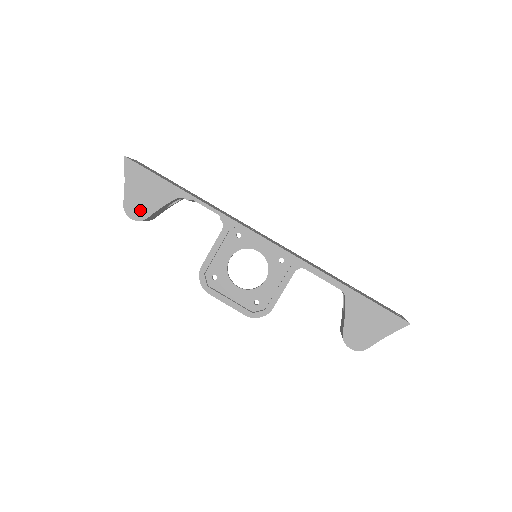
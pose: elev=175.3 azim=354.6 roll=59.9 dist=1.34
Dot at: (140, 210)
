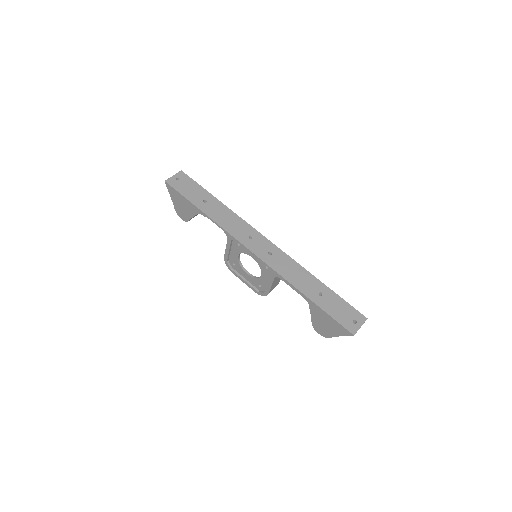
Dot at: (184, 215)
